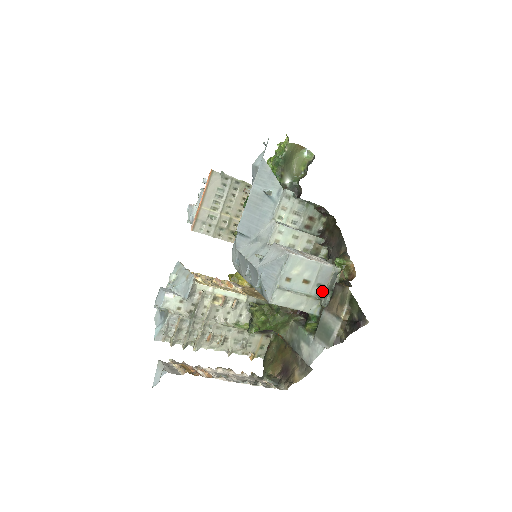
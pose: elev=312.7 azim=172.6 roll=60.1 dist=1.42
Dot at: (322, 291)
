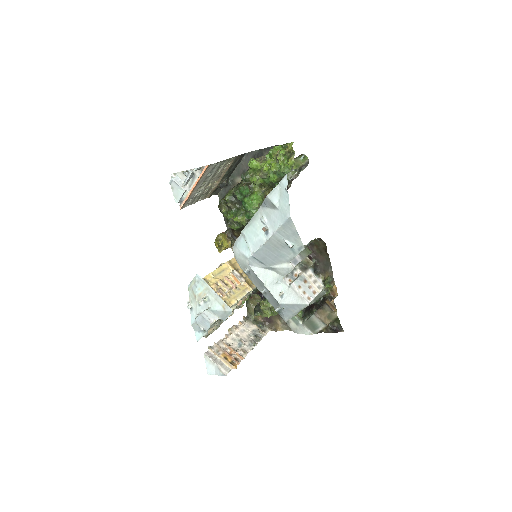
Dot at: occluded
